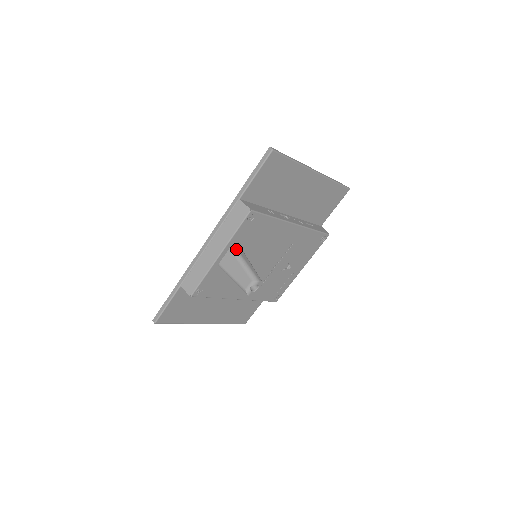
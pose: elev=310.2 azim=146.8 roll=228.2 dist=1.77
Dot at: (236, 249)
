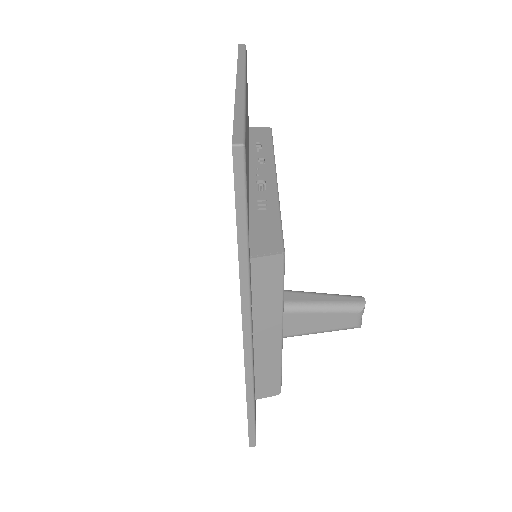
Dot at: (291, 303)
